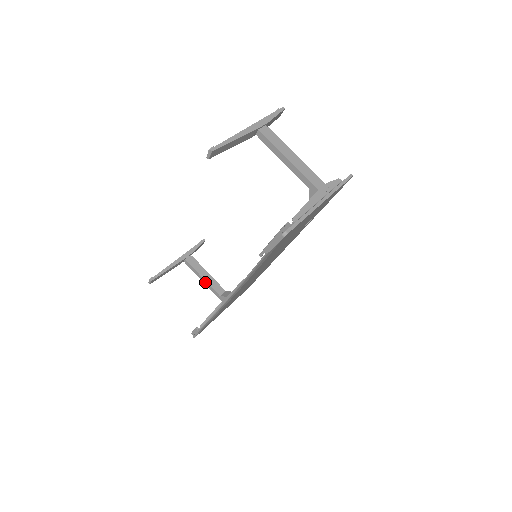
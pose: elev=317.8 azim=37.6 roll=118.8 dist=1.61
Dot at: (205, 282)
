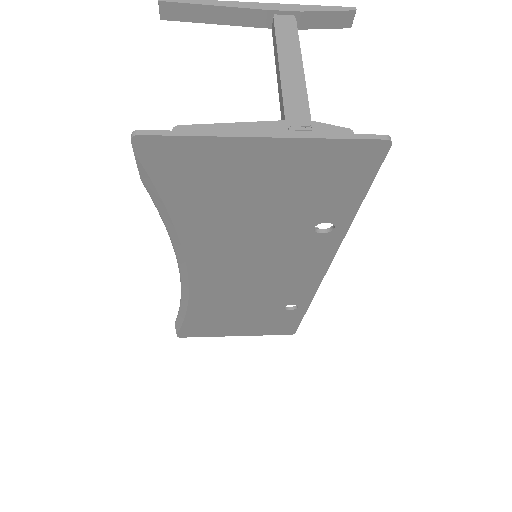
Dot at: occluded
